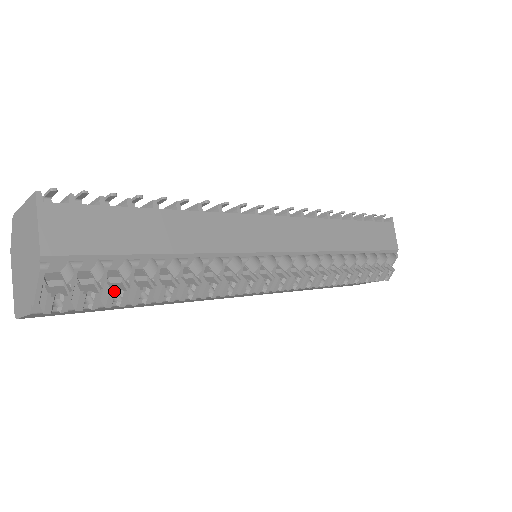
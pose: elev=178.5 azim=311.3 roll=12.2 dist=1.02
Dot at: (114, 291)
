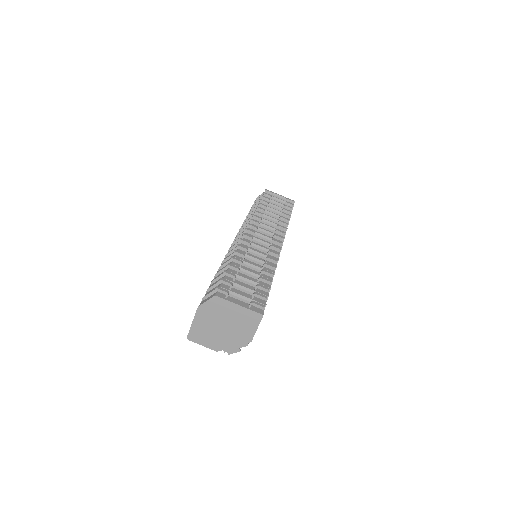
Dot at: occluded
